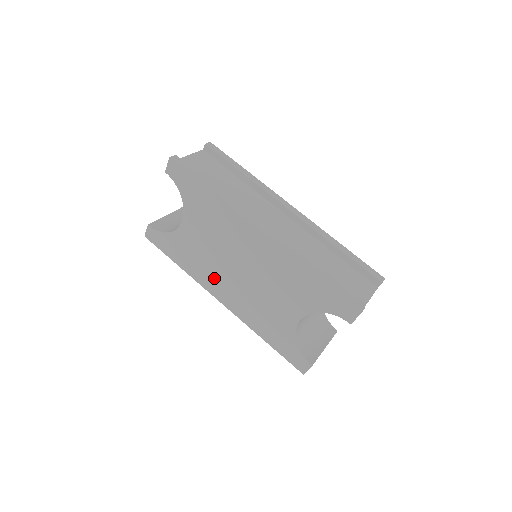
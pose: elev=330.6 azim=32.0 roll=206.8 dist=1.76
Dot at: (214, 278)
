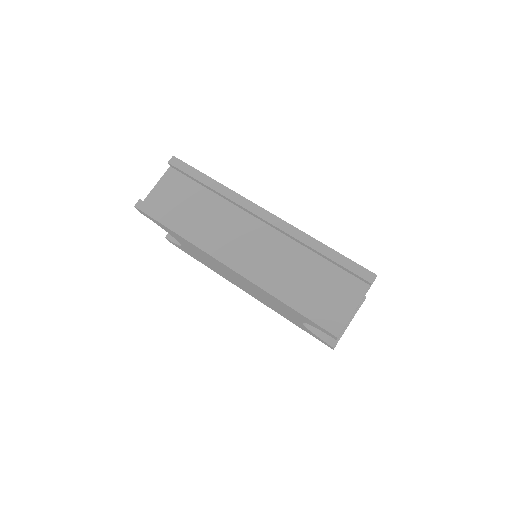
Dot at: (230, 279)
